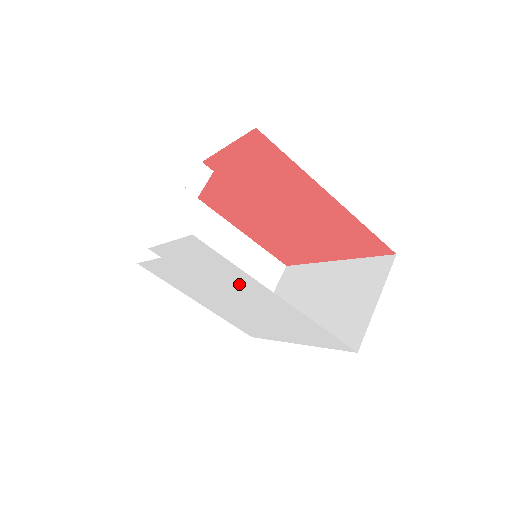
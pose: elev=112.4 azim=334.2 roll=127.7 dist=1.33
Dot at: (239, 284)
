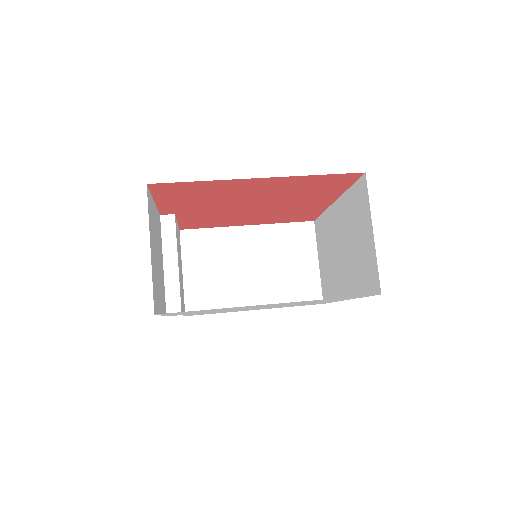
Dot at: occluded
